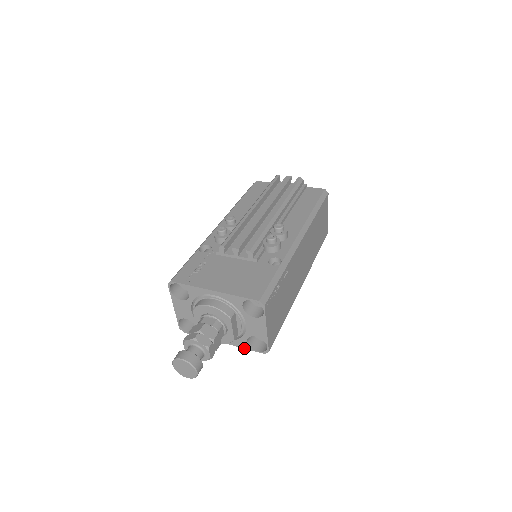
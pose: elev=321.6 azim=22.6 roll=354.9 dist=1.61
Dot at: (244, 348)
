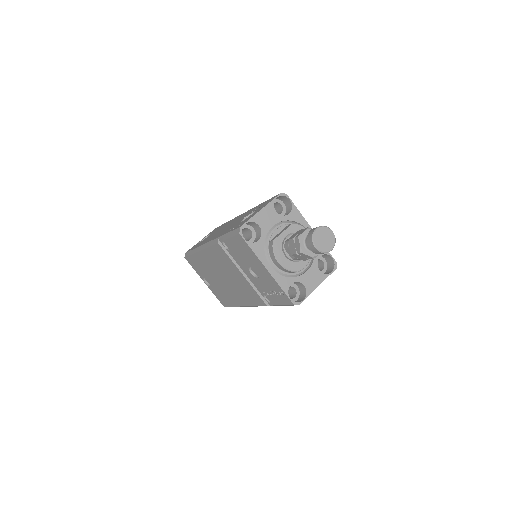
Dot at: (281, 288)
